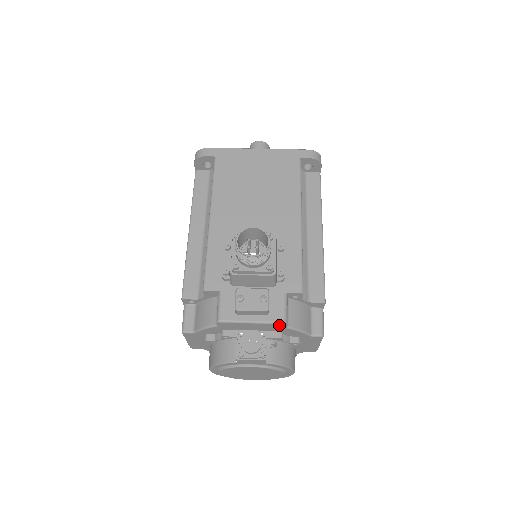
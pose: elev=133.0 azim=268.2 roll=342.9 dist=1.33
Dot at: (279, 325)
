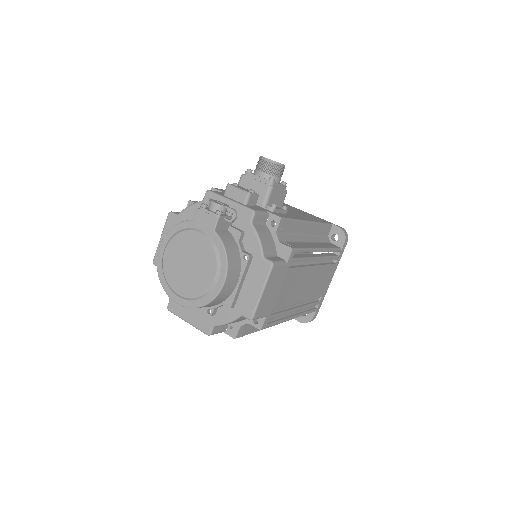
Dot at: (248, 213)
